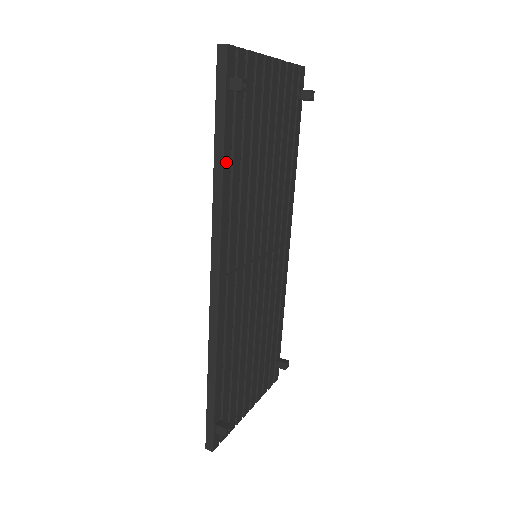
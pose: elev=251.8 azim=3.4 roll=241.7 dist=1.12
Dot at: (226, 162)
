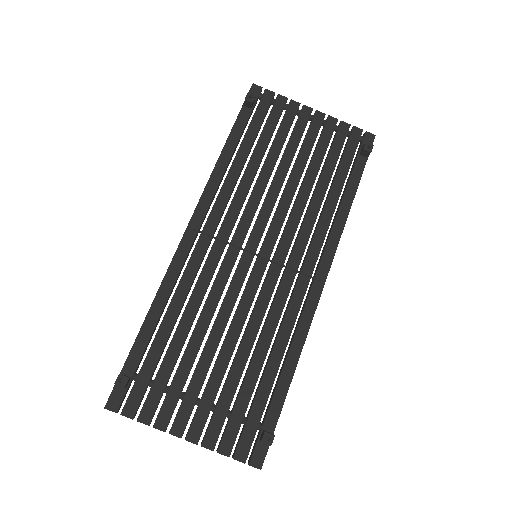
Dot at: (228, 148)
